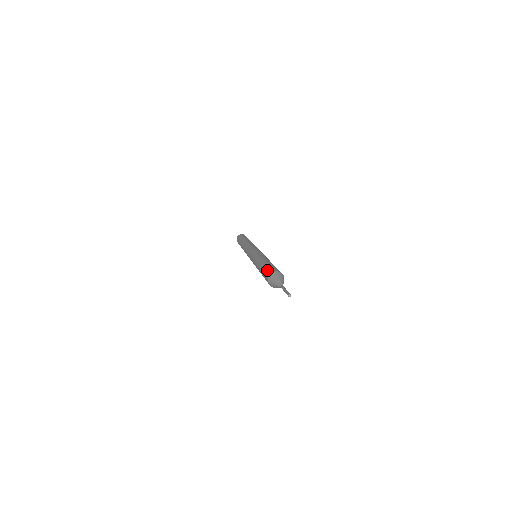
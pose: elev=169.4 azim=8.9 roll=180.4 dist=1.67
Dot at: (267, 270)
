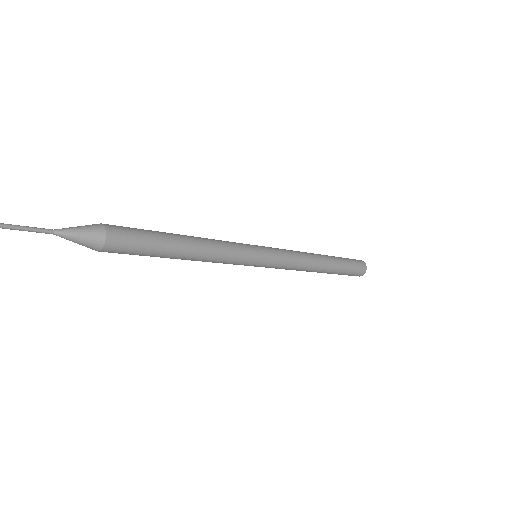
Dot at: occluded
